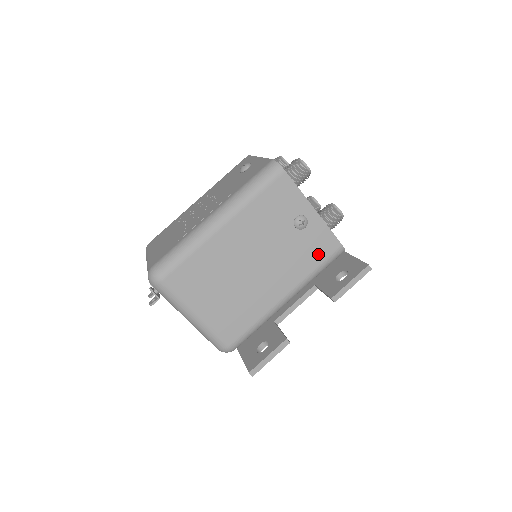
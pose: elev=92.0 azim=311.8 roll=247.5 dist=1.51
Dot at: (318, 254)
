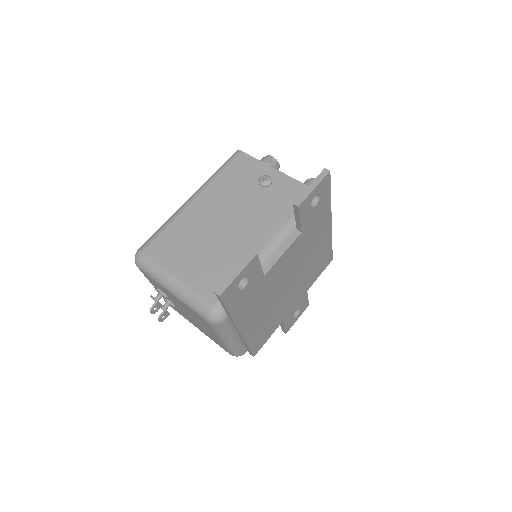
Dot at: (292, 202)
